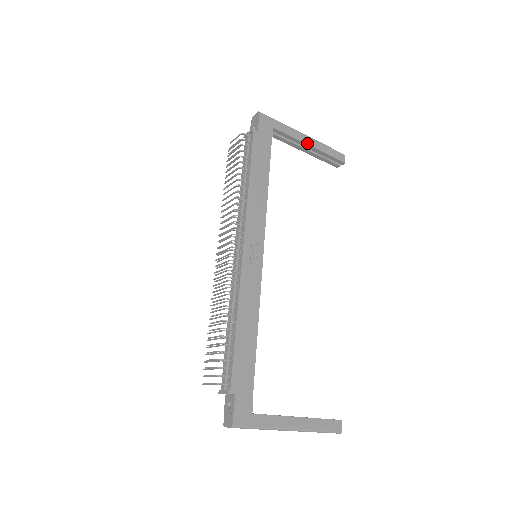
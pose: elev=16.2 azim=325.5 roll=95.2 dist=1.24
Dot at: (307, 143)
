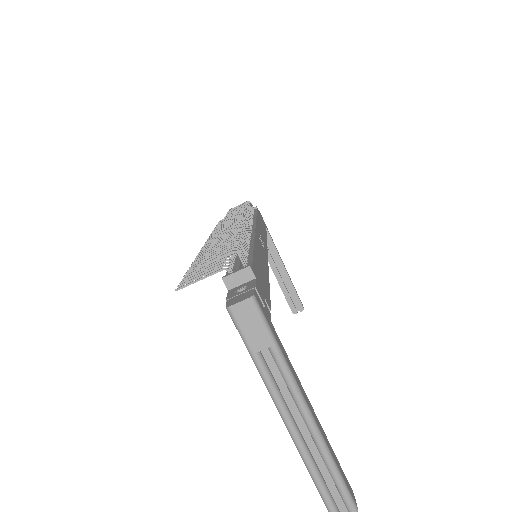
Dot at: (283, 264)
